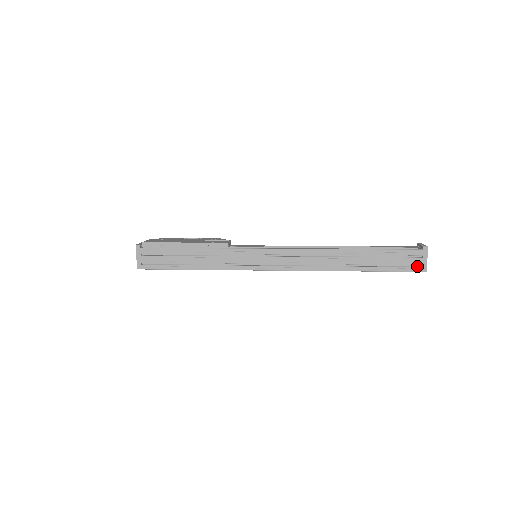
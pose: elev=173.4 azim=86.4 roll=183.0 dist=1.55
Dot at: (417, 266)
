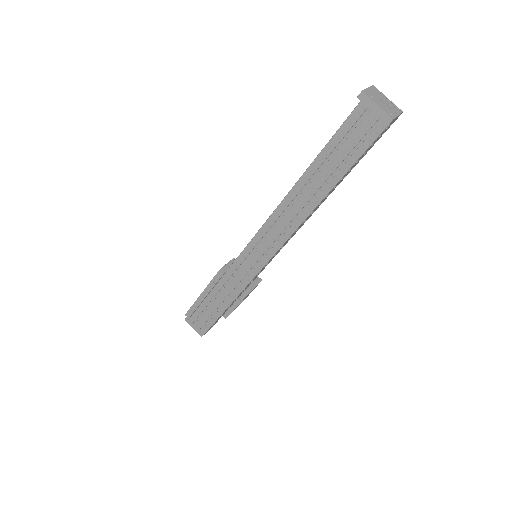
Dot at: (378, 124)
